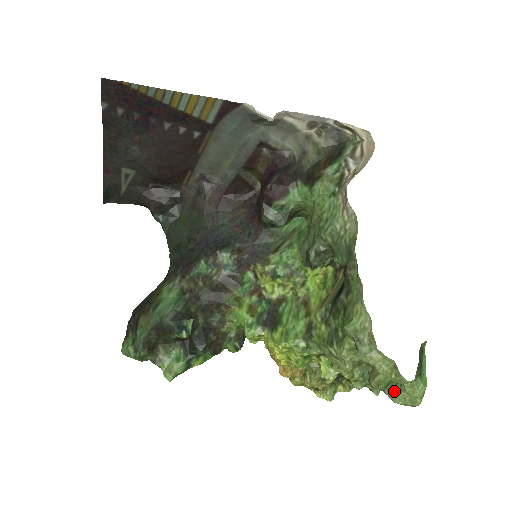
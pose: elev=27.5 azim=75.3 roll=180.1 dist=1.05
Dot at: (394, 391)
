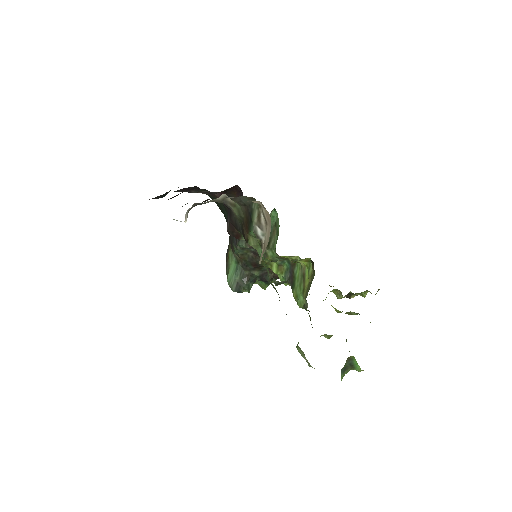
Dot at: occluded
